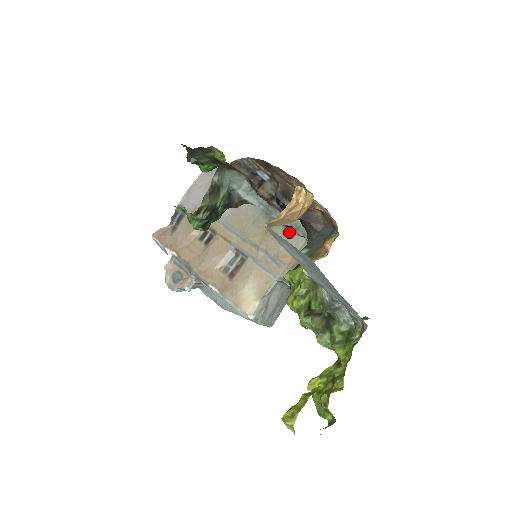
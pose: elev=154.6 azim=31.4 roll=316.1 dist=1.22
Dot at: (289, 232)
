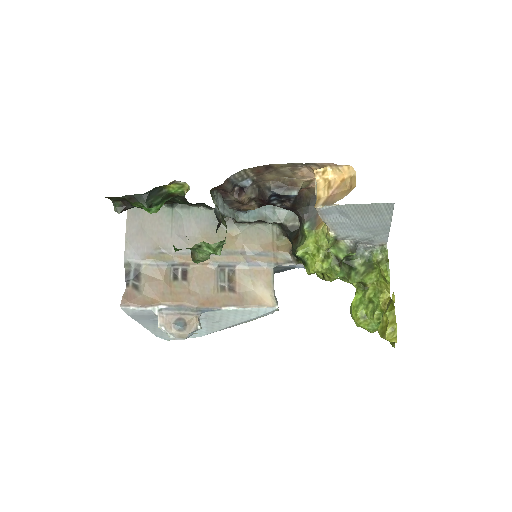
Dot at: (255, 227)
